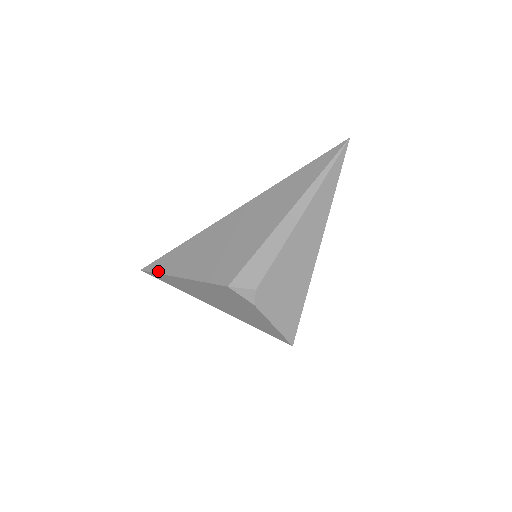
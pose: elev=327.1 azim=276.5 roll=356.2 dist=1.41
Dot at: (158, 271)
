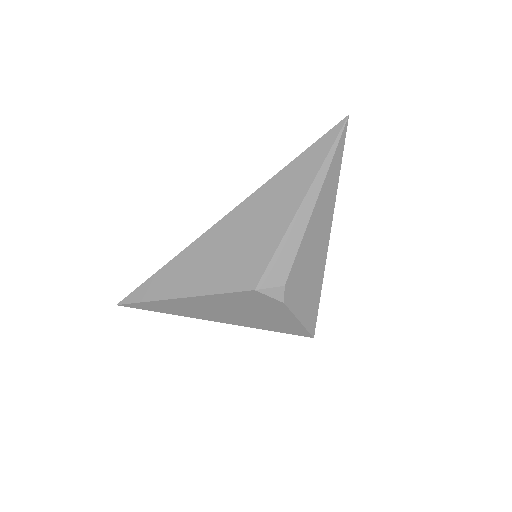
Dot at: (145, 299)
